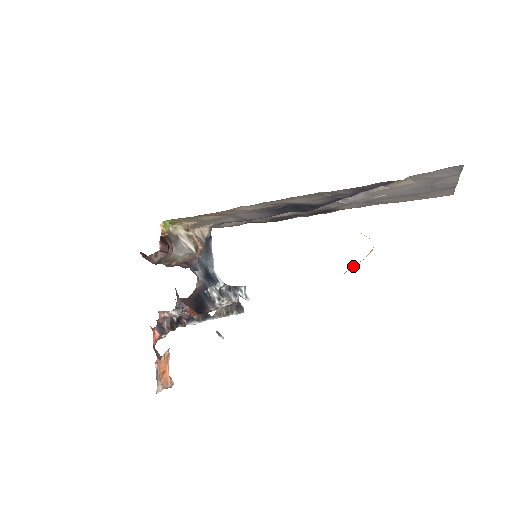
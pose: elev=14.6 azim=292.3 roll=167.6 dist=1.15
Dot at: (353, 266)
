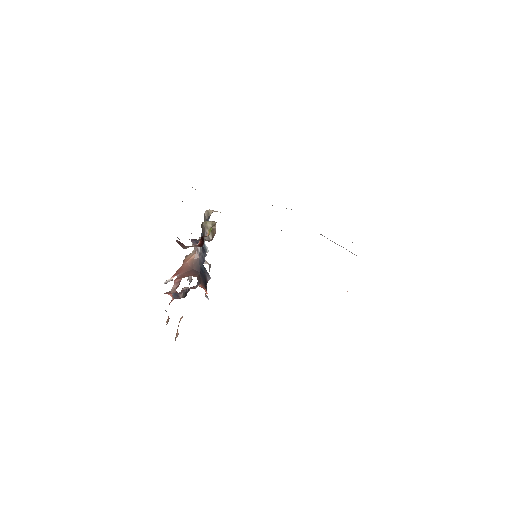
Dot at: occluded
